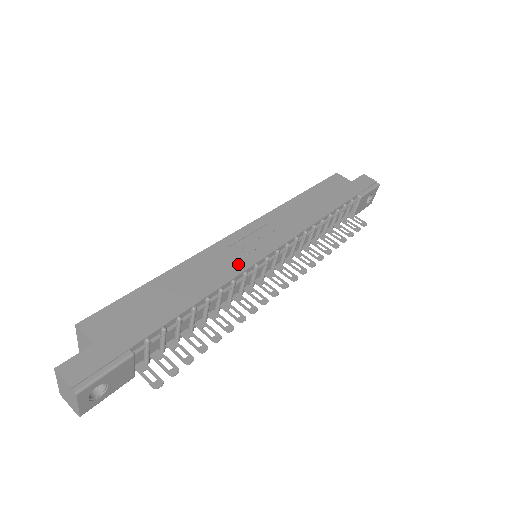
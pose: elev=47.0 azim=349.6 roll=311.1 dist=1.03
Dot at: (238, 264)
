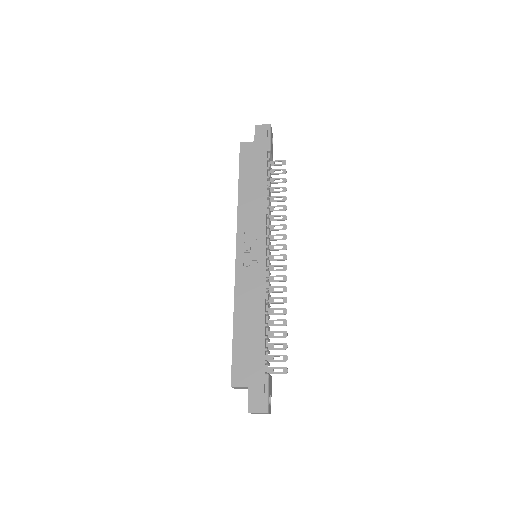
Dot at: (259, 278)
